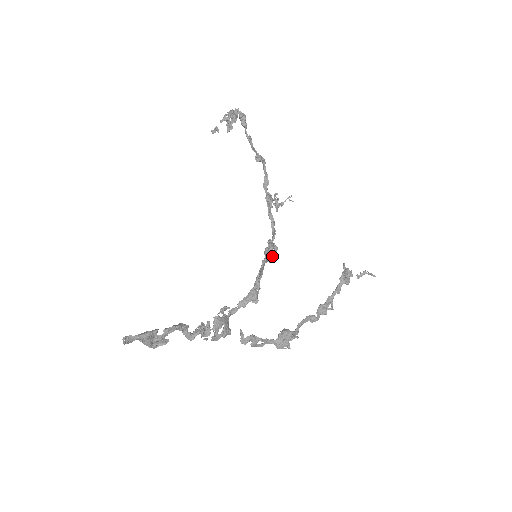
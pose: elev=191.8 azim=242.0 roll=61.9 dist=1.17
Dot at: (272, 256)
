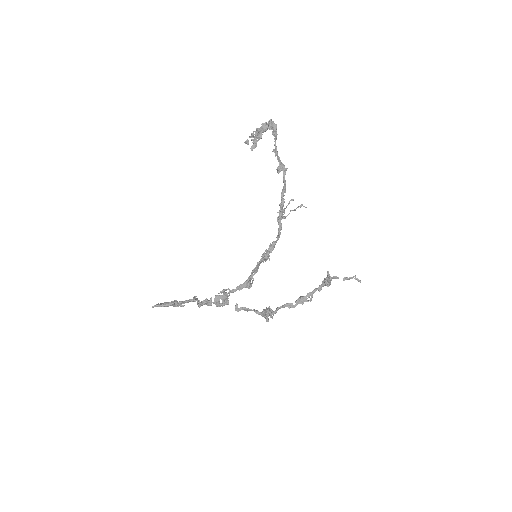
Dot at: occluded
